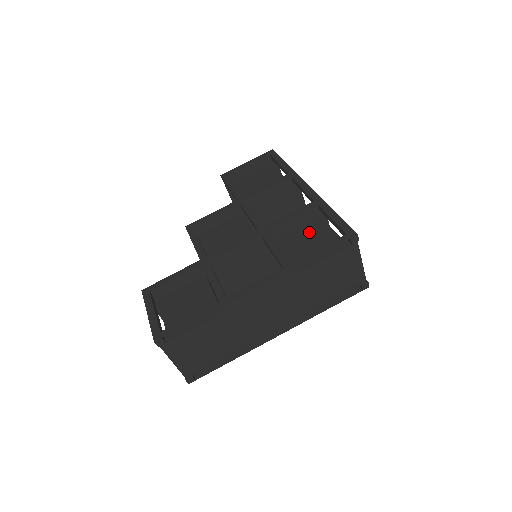
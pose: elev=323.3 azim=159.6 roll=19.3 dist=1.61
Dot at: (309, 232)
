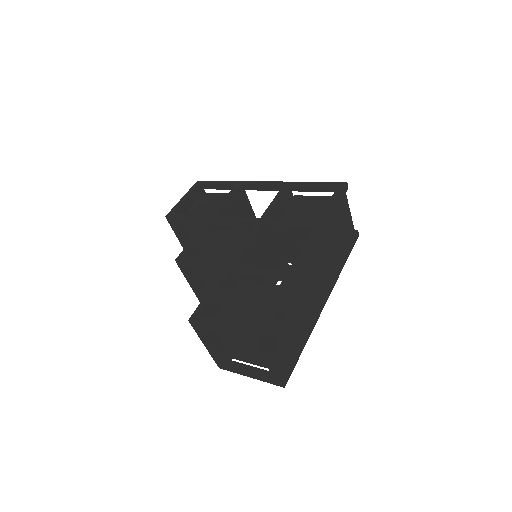
Dot at: (299, 207)
